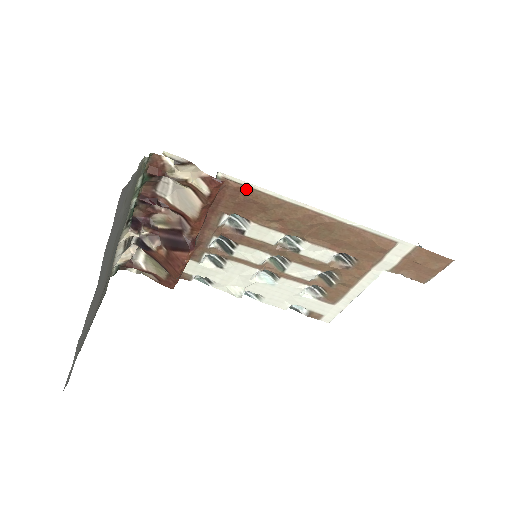
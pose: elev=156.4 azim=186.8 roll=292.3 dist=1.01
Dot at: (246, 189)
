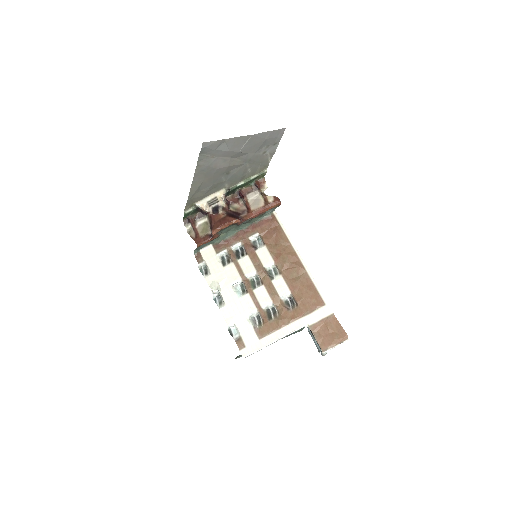
Dot at: (278, 226)
